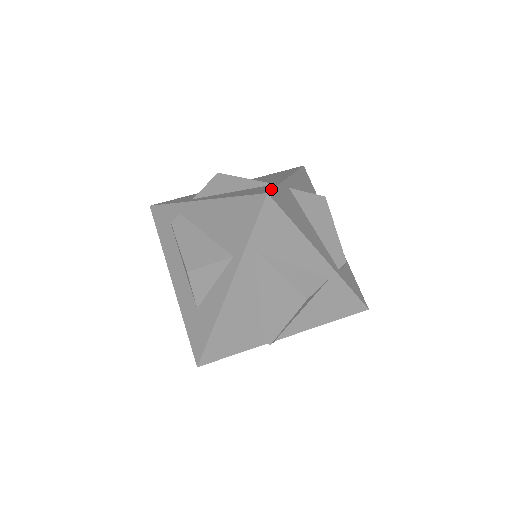
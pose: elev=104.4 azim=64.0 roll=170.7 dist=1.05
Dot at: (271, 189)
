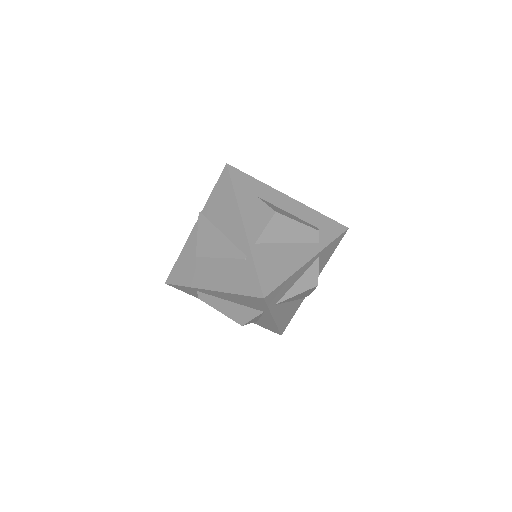
Dot at: (259, 284)
